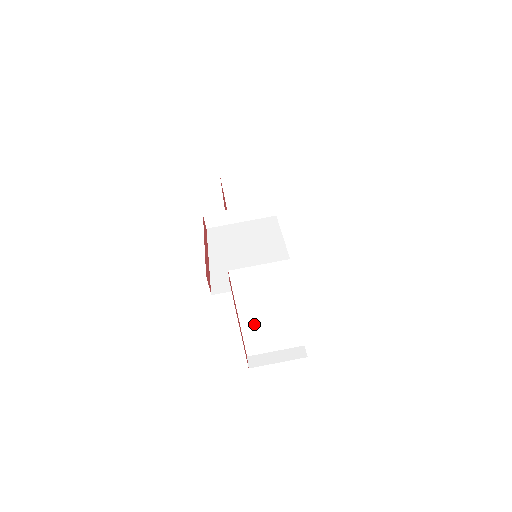
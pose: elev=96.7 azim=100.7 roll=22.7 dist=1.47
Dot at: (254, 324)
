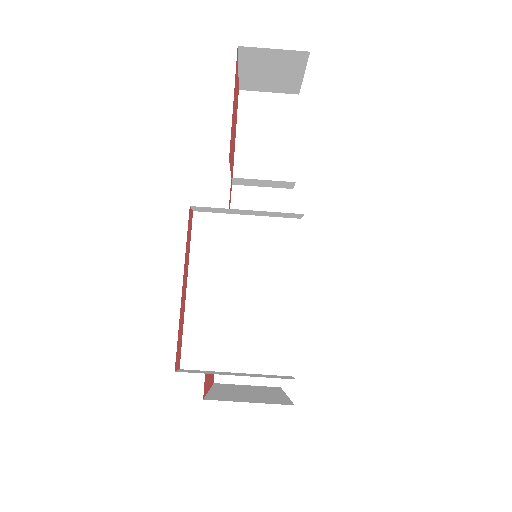
Dot at: occluded
